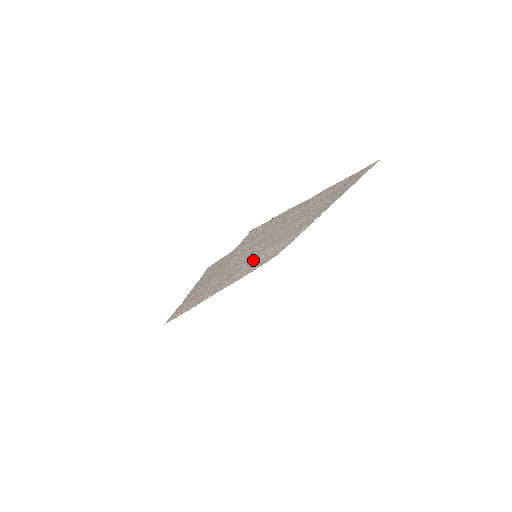
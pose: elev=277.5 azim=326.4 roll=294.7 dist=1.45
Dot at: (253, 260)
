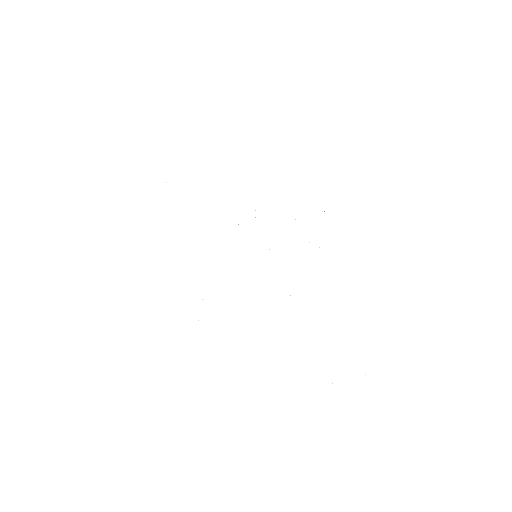
Dot at: occluded
